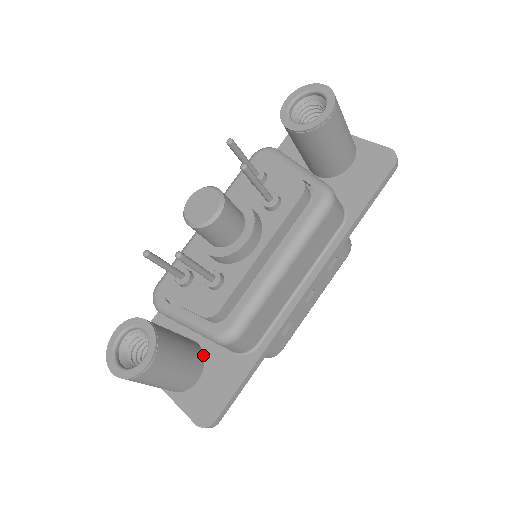
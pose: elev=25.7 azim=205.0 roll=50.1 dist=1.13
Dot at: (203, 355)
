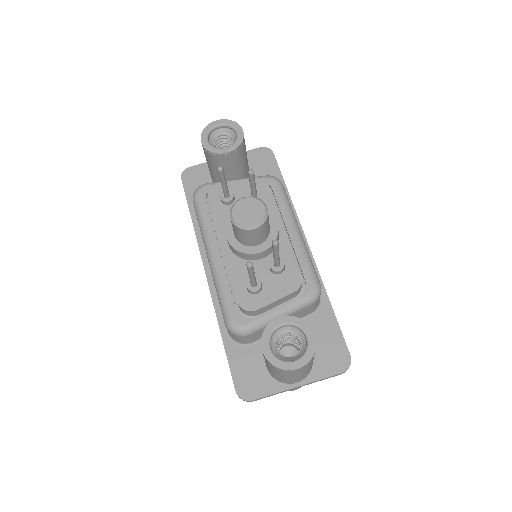
Dot at: occluded
